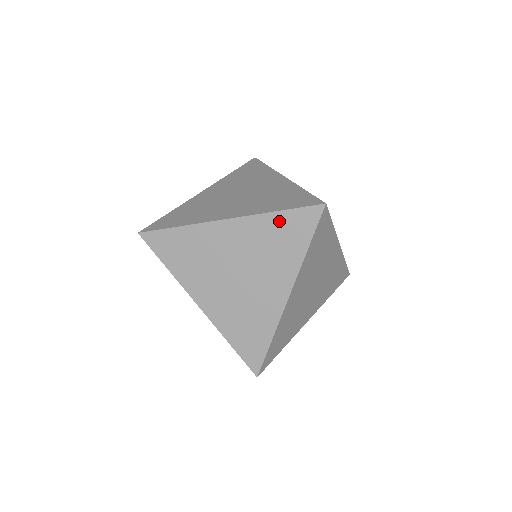
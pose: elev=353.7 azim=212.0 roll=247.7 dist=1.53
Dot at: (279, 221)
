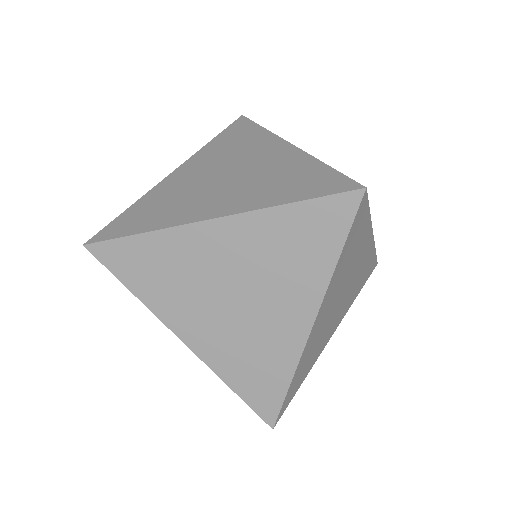
Dot at: (294, 218)
